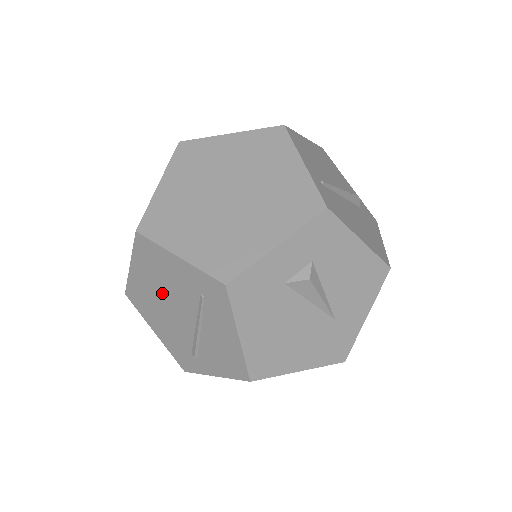
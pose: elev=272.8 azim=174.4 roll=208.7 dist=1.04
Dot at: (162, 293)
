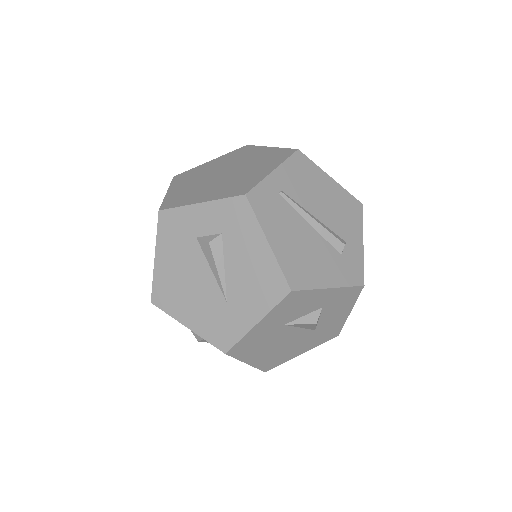
Dot at: occluded
